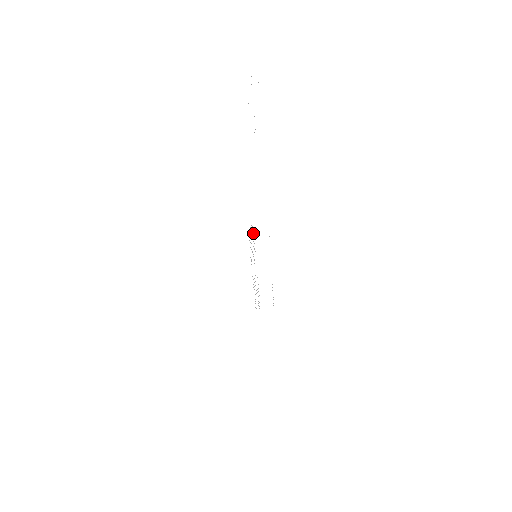
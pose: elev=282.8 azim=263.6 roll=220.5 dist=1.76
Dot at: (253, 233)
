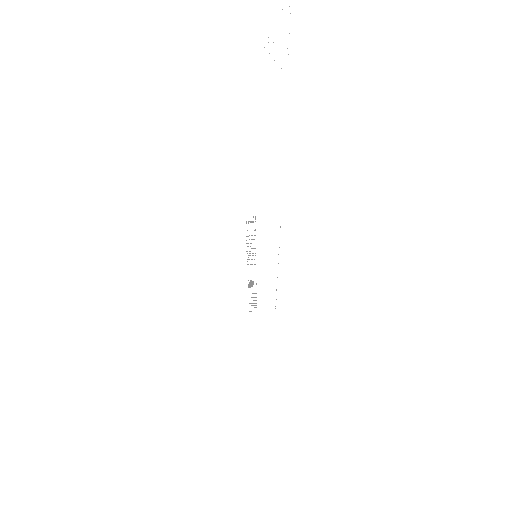
Dot at: occluded
